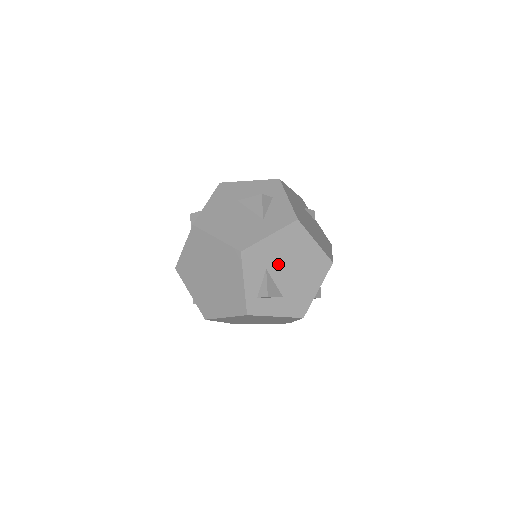
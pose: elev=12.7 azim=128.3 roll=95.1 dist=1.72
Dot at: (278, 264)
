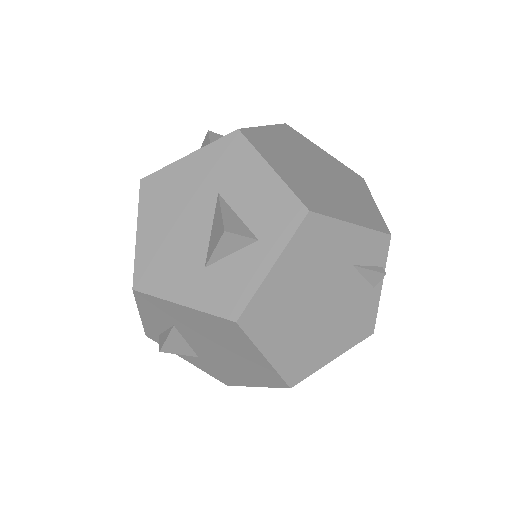
Dot at: (194, 333)
